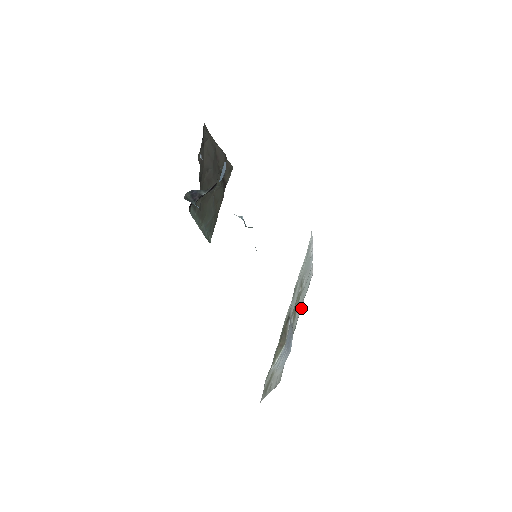
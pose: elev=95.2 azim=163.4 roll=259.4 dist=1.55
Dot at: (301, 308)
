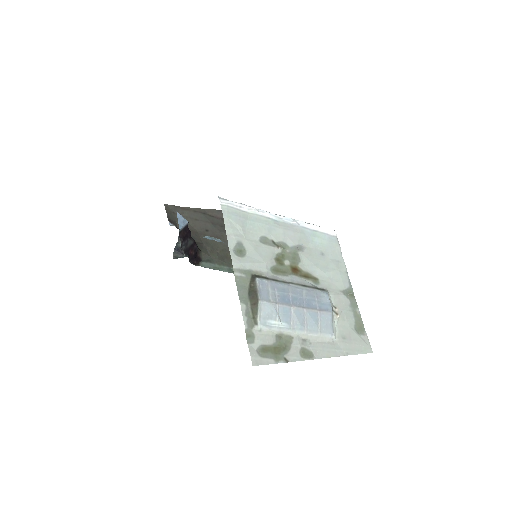
Dot at: (341, 267)
